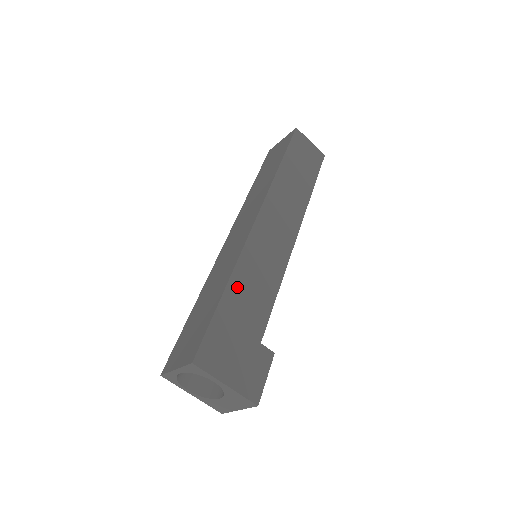
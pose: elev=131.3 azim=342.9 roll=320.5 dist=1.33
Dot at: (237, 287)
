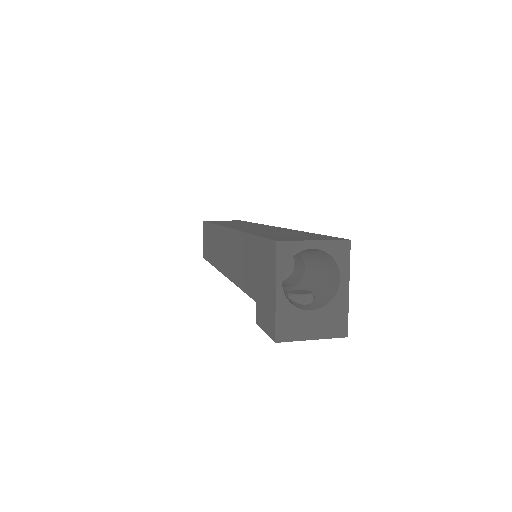
Dot at: occluded
